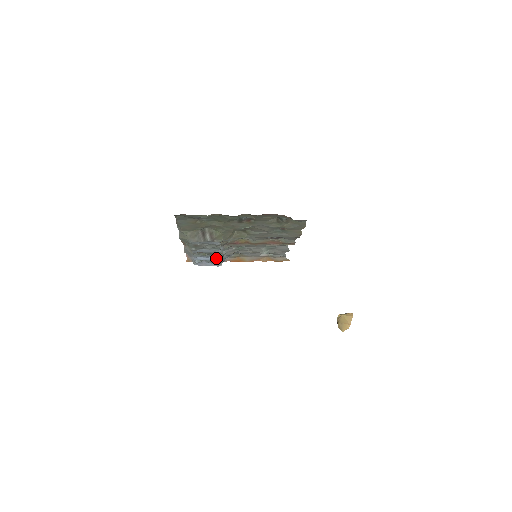
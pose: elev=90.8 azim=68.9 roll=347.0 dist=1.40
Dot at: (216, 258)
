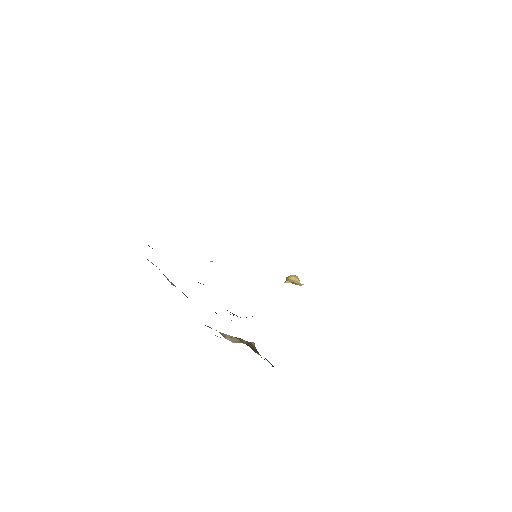
Dot at: occluded
